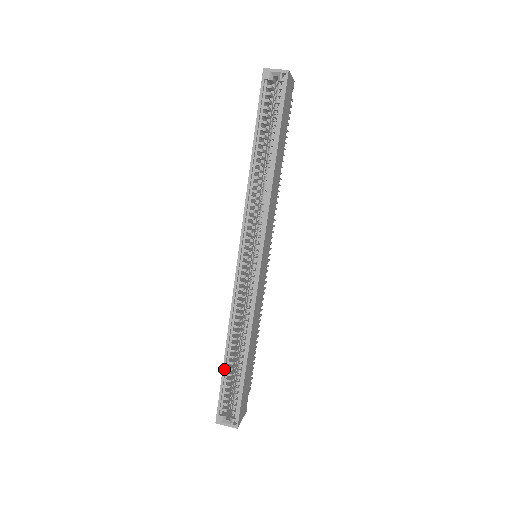
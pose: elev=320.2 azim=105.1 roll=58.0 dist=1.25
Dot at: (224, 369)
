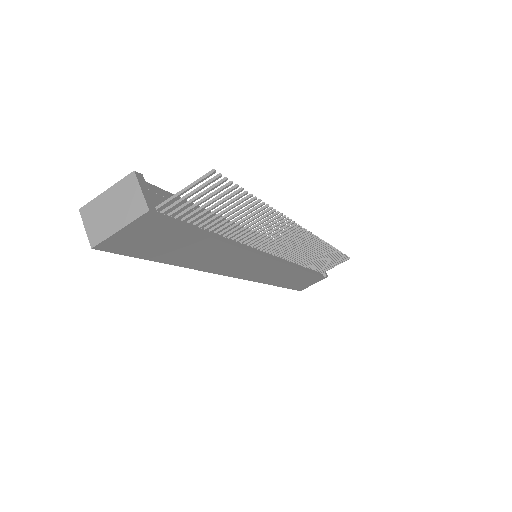
Dot at: occluded
